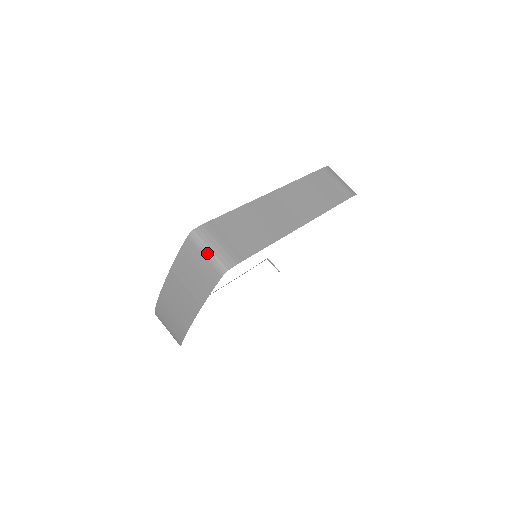
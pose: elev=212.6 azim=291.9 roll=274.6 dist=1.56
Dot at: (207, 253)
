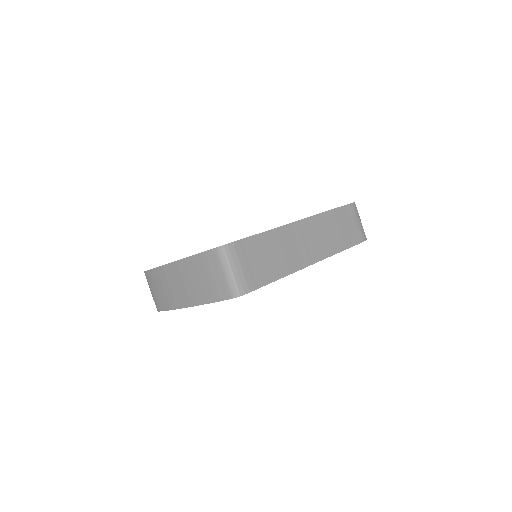
Dot at: (227, 272)
